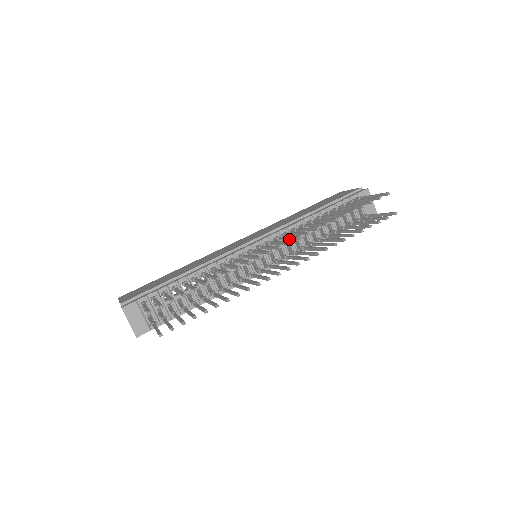
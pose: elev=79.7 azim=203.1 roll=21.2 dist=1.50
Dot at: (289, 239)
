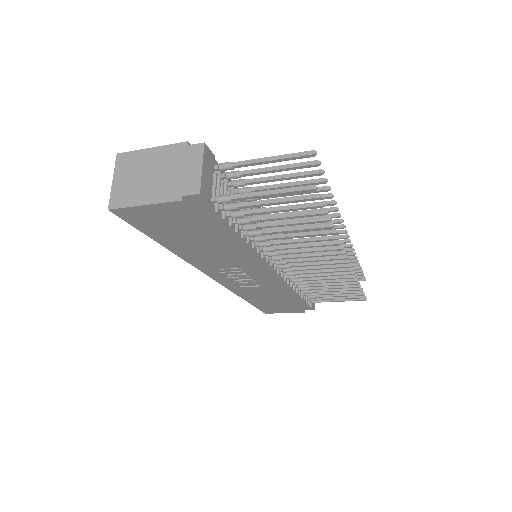
Dot at: occluded
